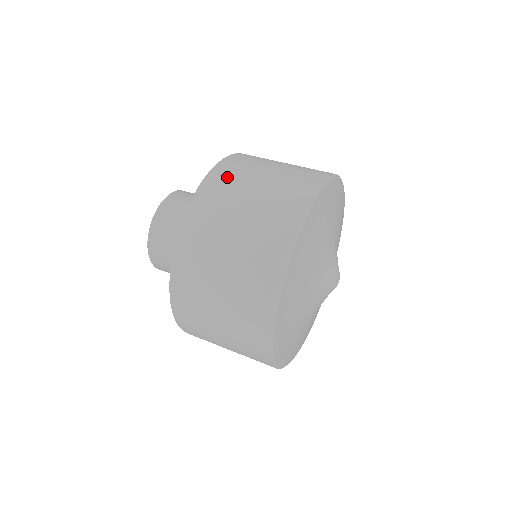
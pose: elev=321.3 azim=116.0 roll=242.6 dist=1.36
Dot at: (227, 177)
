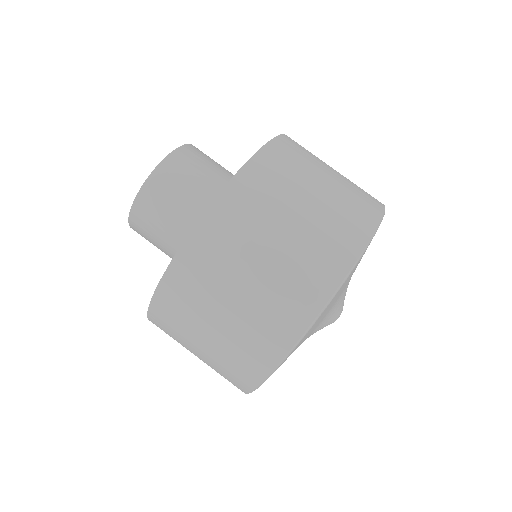
Dot at: (269, 178)
